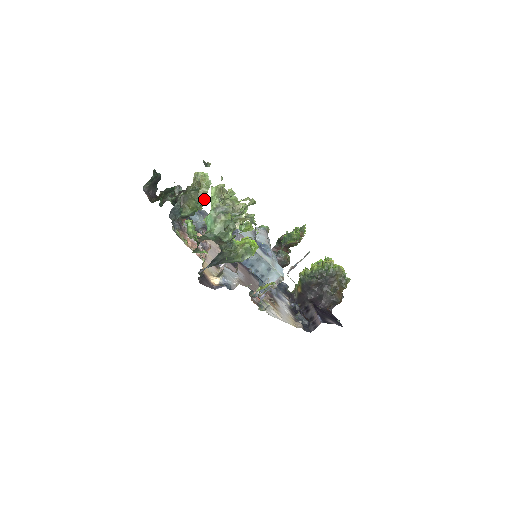
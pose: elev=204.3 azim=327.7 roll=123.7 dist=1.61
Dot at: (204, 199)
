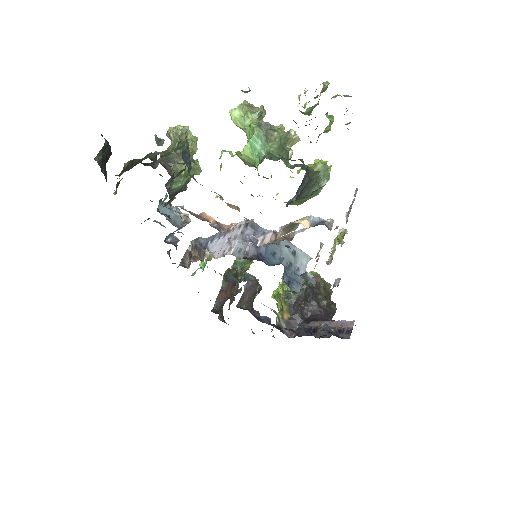
Dot at: (197, 159)
